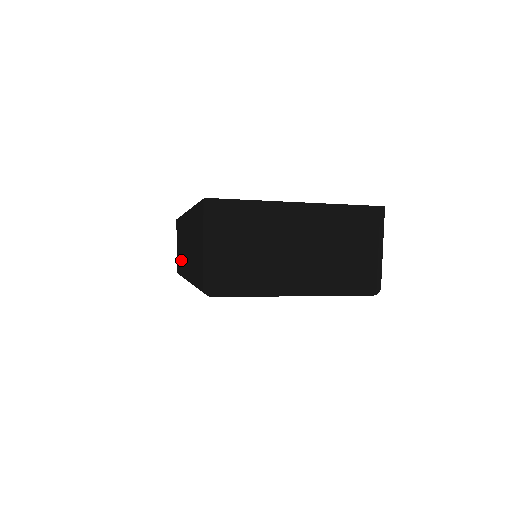
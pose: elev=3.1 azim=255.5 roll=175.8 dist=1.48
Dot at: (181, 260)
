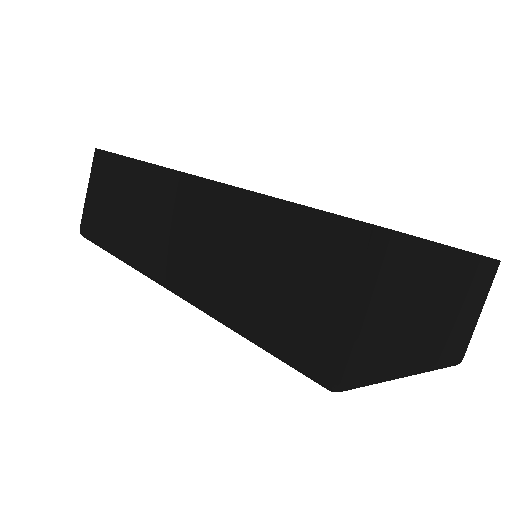
Dot at: (126, 233)
